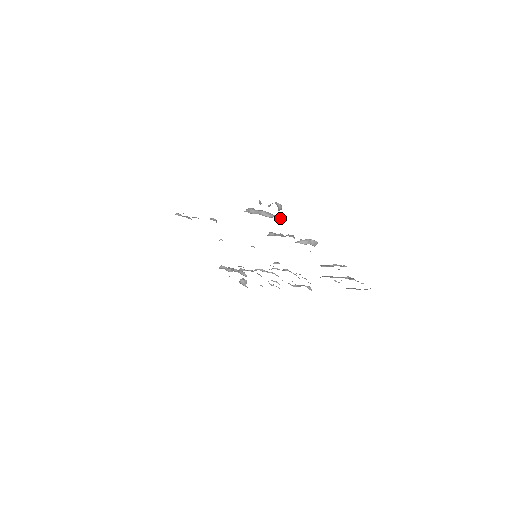
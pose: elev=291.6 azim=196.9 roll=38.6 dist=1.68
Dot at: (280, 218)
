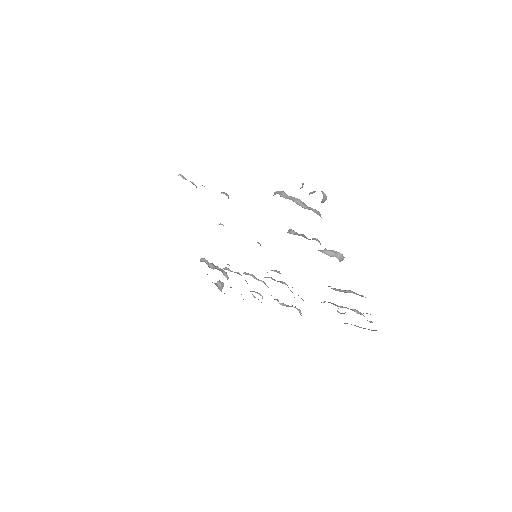
Dot at: (317, 213)
